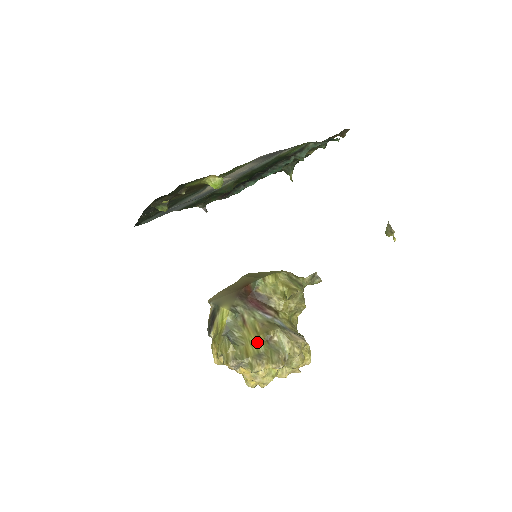
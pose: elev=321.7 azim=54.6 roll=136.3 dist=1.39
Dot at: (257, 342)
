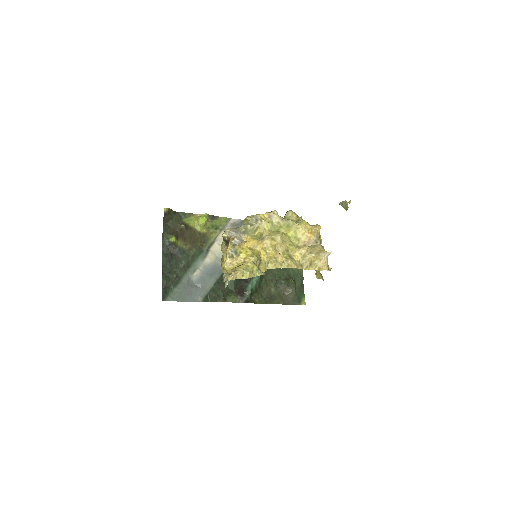
Dot at: occluded
